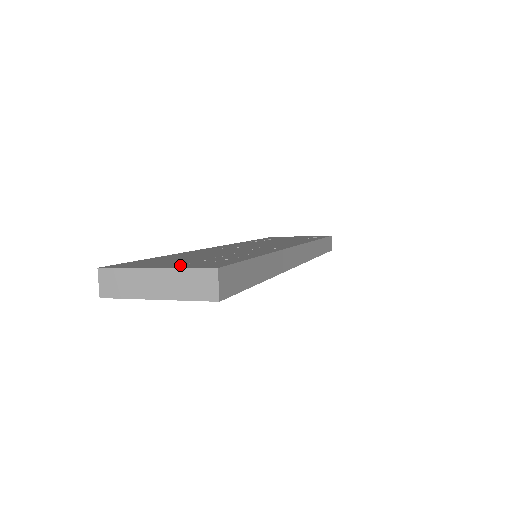
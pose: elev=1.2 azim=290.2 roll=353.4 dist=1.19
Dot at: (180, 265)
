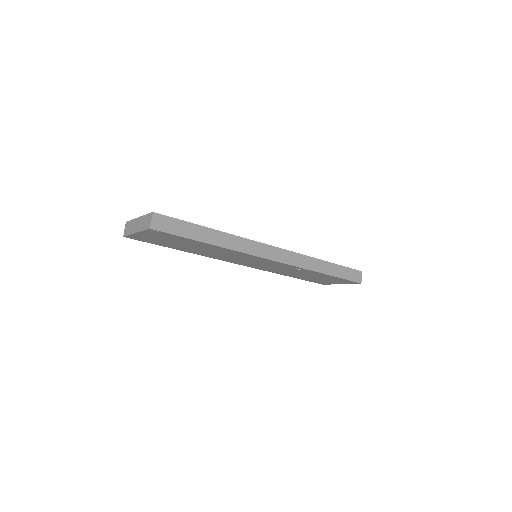
Dot at: occluded
